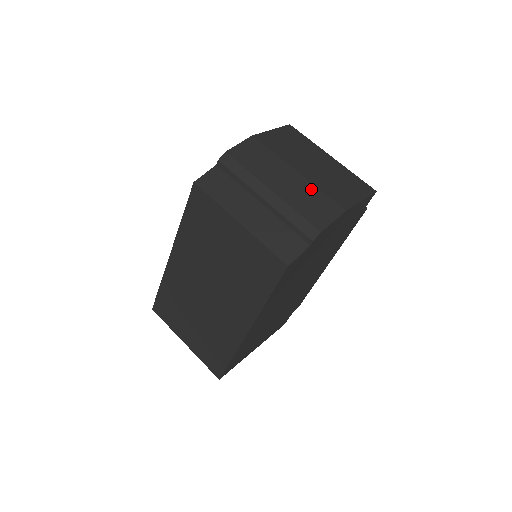
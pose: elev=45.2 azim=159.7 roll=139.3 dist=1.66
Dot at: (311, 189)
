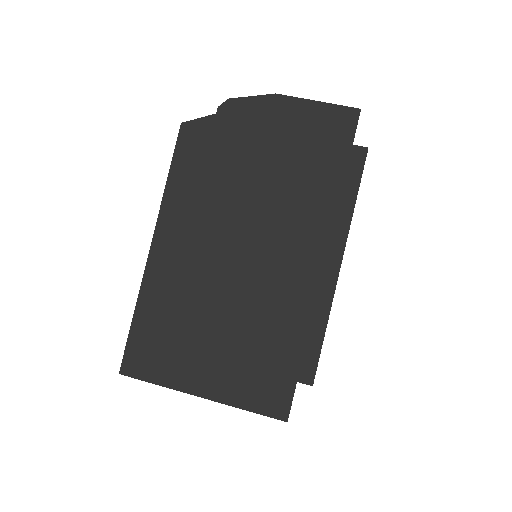
Dot at: occluded
